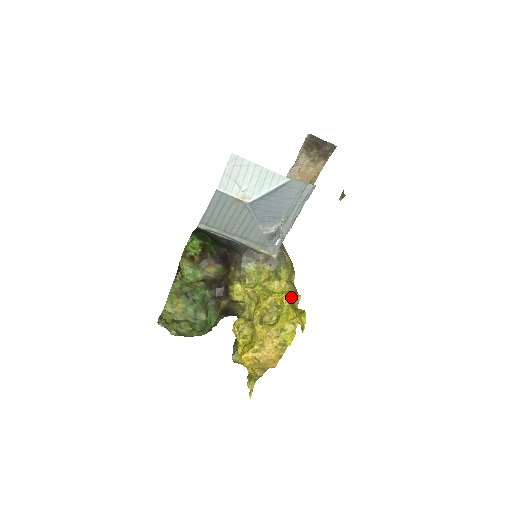
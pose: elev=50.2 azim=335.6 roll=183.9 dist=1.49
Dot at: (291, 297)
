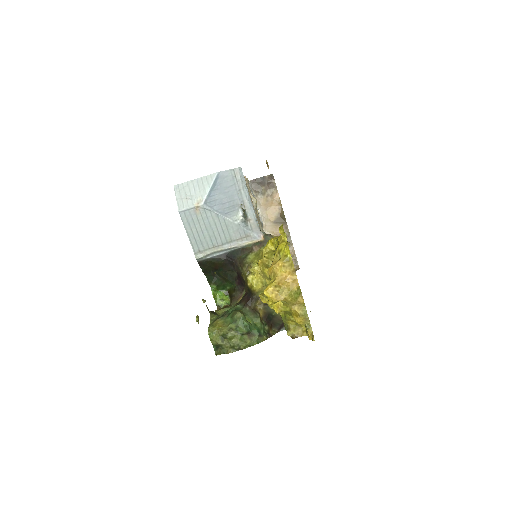
Dot at: occluded
